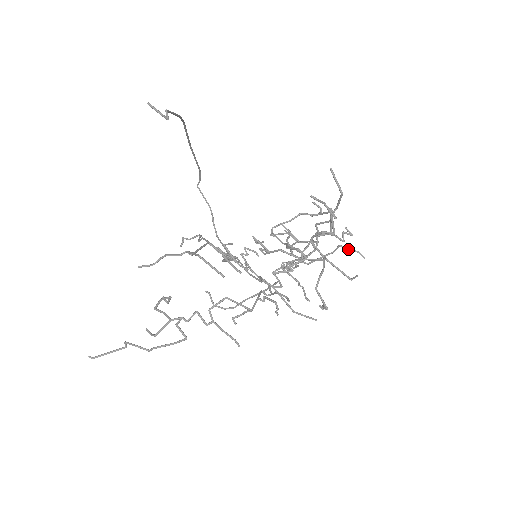
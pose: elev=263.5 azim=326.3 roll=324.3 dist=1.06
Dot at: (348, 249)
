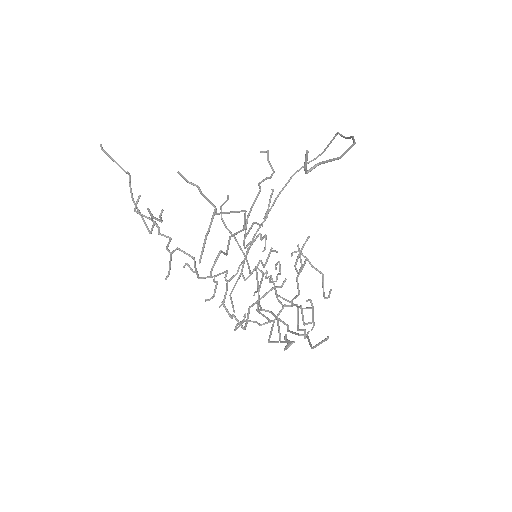
Dot at: occluded
